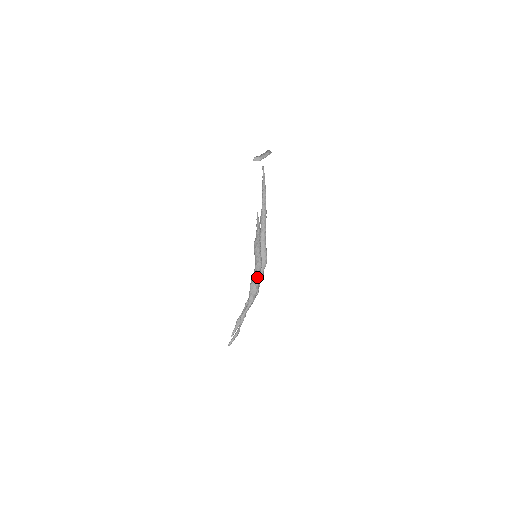
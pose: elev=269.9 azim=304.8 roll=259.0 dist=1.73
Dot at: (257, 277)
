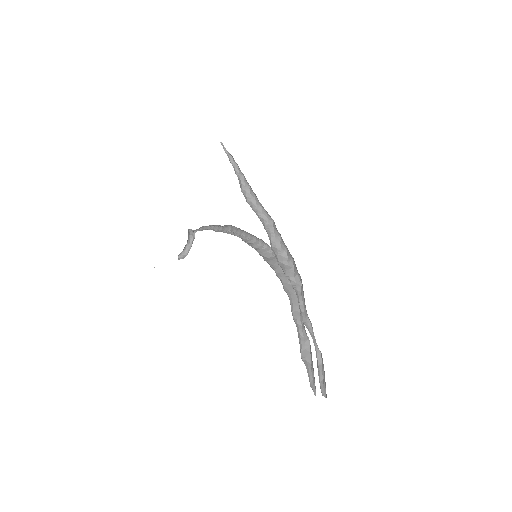
Dot at: (278, 249)
